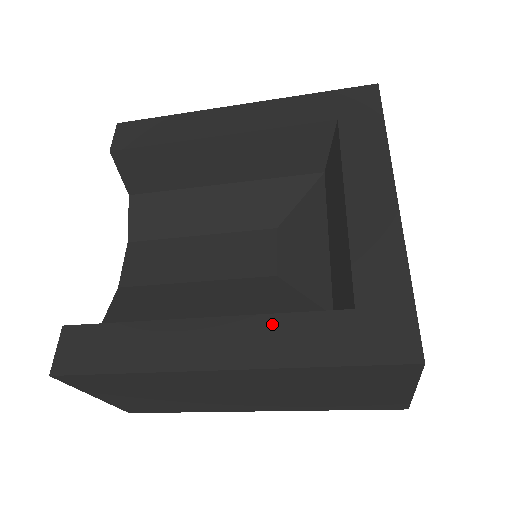
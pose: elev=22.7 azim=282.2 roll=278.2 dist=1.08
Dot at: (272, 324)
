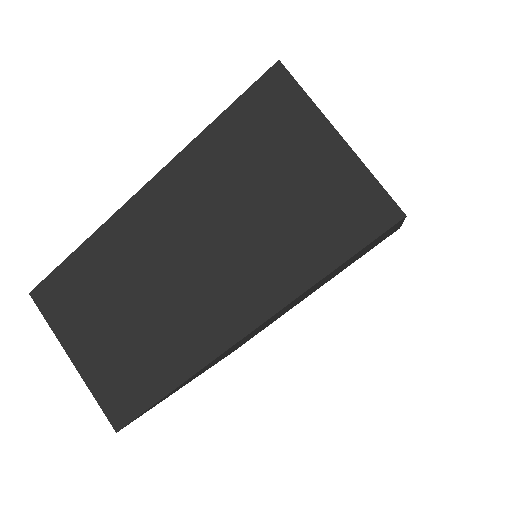
Dot at: occluded
